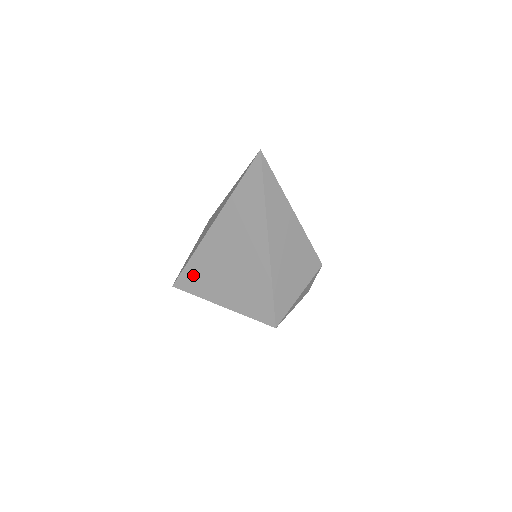
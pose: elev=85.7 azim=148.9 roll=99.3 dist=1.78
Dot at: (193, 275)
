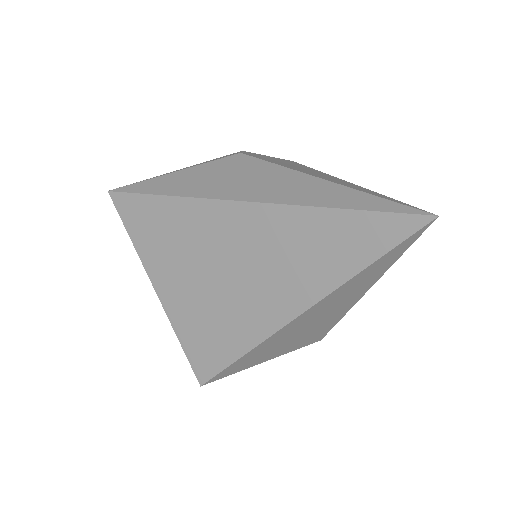
Dot at: (151, 217)
